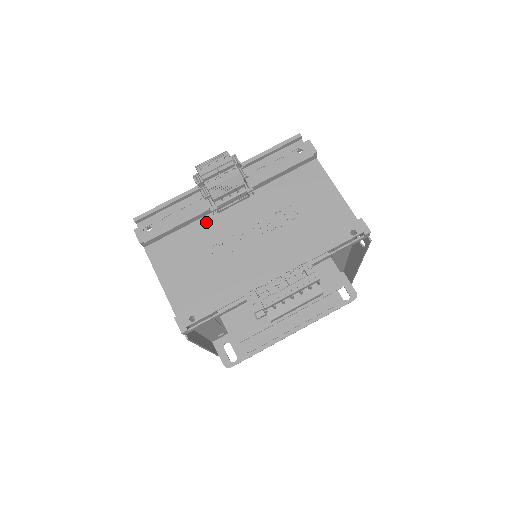
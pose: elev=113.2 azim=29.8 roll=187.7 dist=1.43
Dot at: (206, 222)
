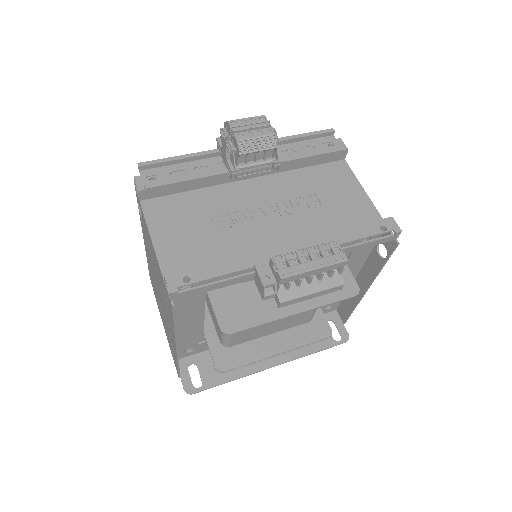
Dot at: (218, 191)
